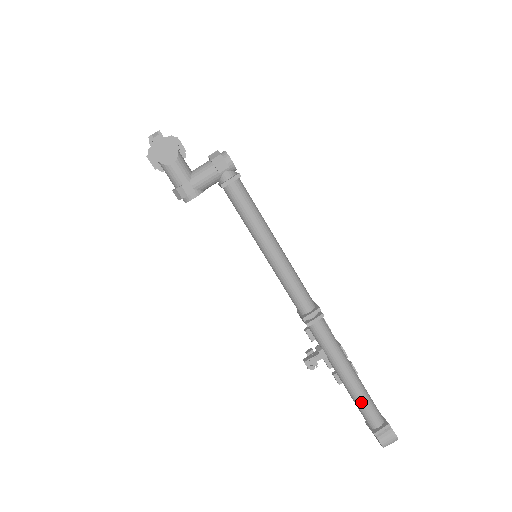
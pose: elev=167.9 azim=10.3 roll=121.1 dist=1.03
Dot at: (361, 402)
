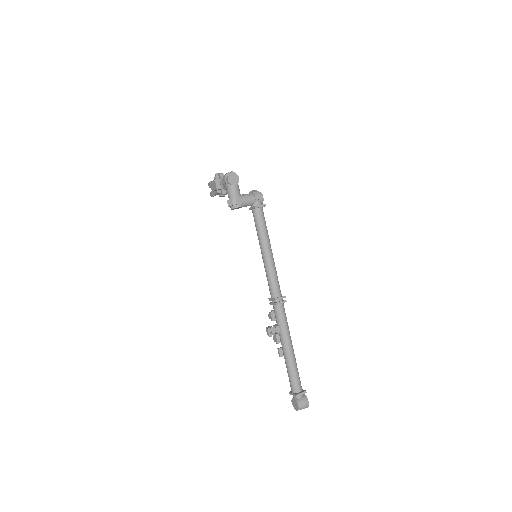
Dot at: (293, 370)
